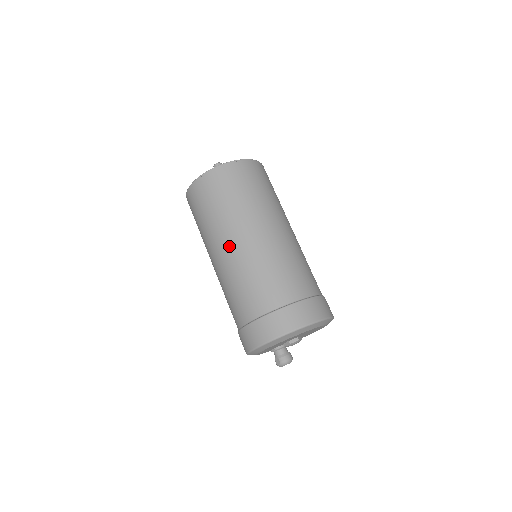
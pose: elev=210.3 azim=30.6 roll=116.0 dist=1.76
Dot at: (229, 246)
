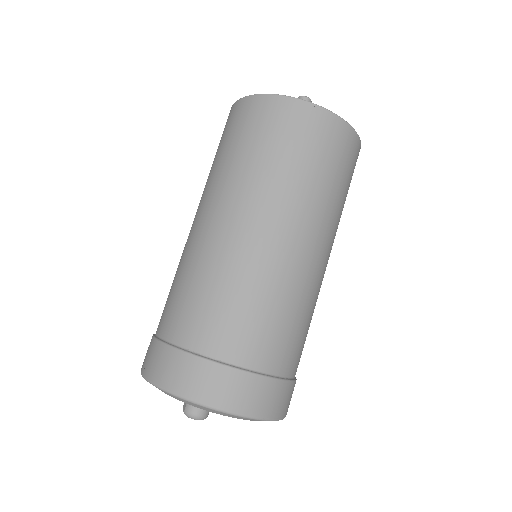
Dot at: (208, 218)
